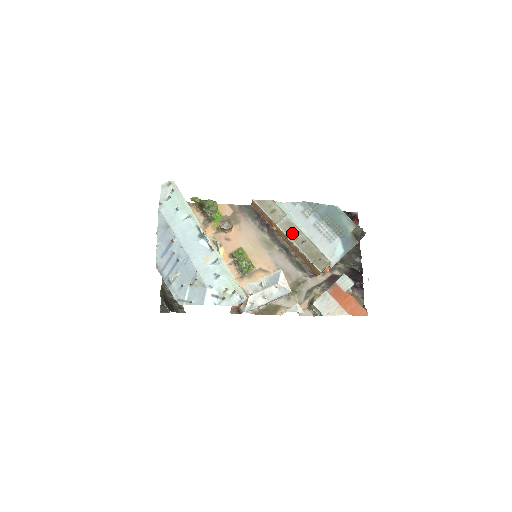
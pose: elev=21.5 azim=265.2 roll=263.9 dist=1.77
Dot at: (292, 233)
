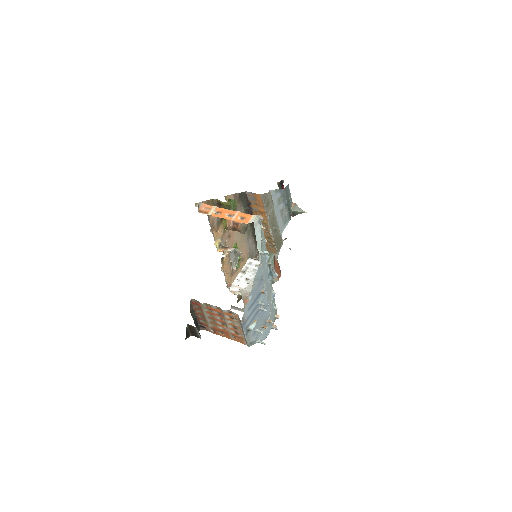
Dot at: (273, 223)
